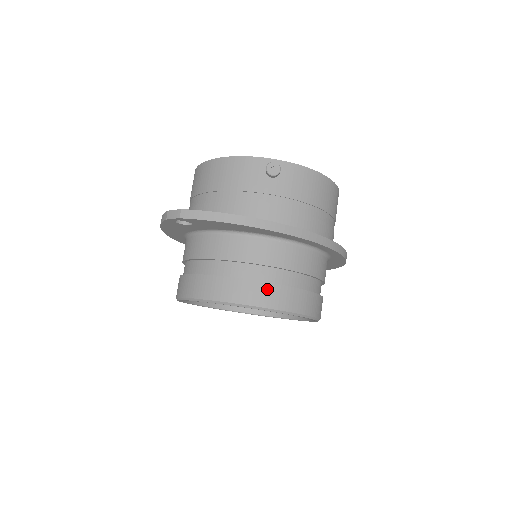
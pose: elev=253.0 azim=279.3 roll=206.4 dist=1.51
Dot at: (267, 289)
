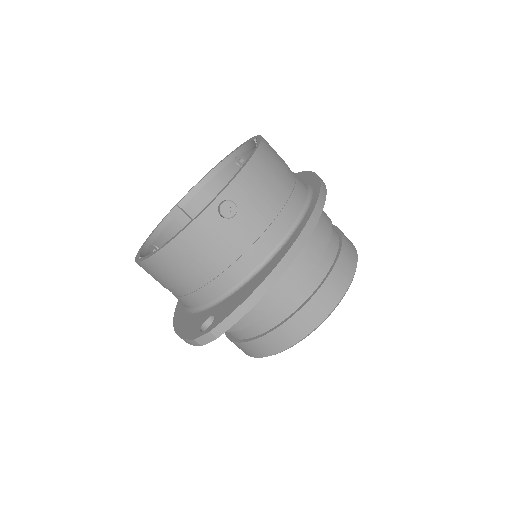
Dot at: (325, 292)
